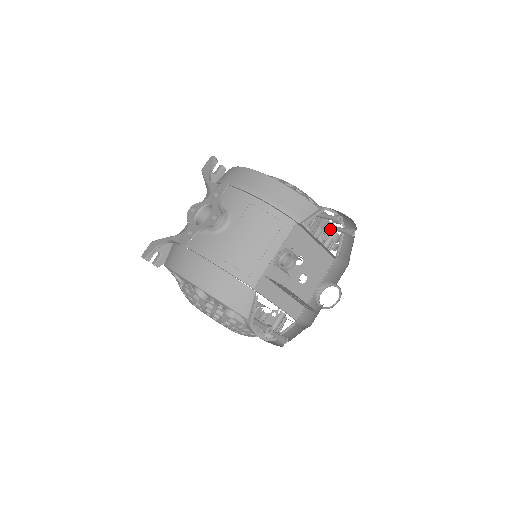
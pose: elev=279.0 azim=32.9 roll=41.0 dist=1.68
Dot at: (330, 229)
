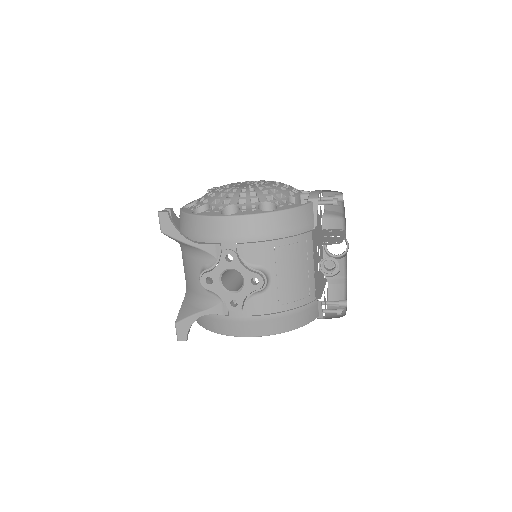
Dot at: occluded
